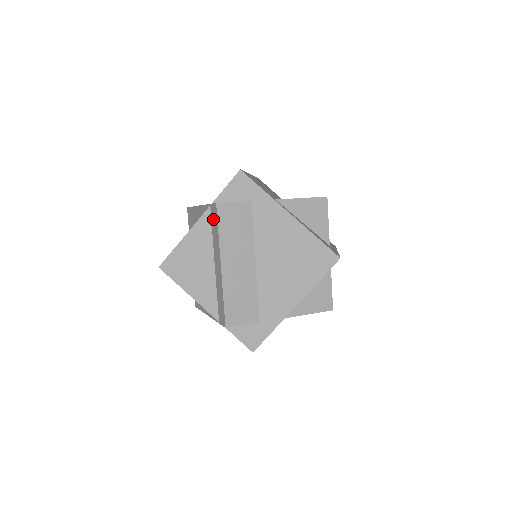
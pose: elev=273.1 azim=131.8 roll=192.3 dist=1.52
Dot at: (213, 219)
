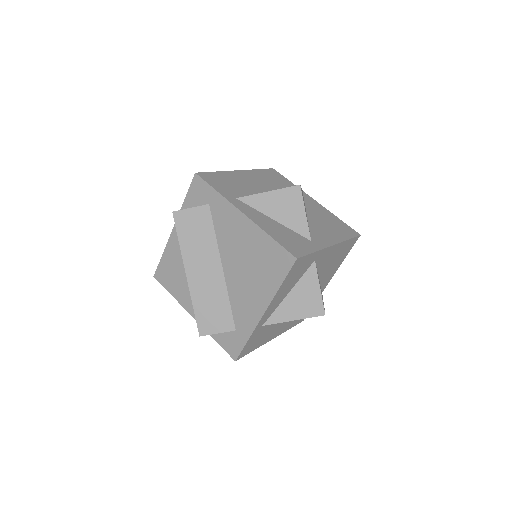
Dot at: occluded
